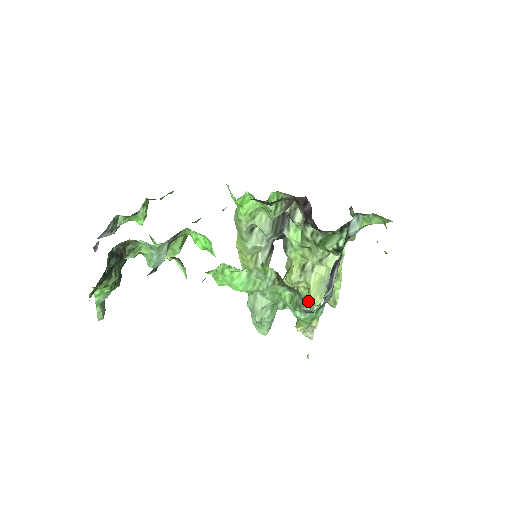
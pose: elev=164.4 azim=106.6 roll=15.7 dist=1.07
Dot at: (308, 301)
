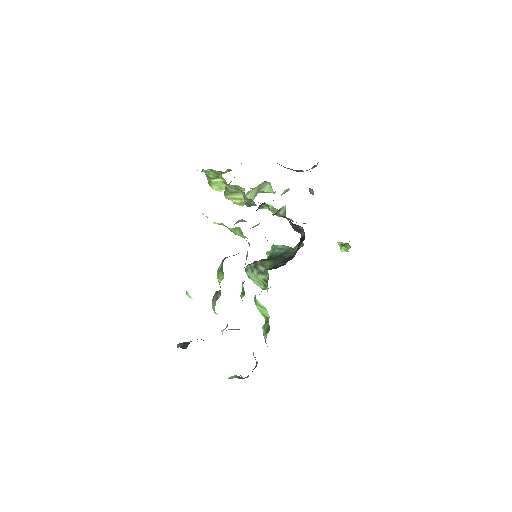
Dot at: occluded
